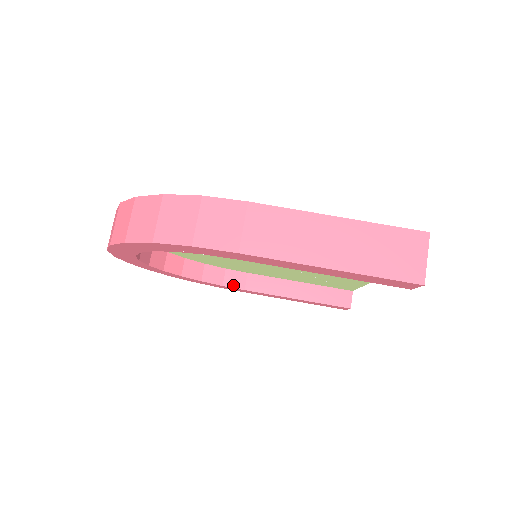
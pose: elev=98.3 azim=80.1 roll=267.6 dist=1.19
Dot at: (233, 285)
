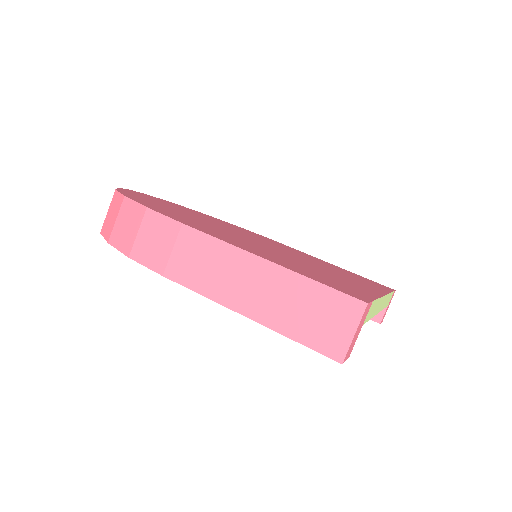
Dot at: occluded
